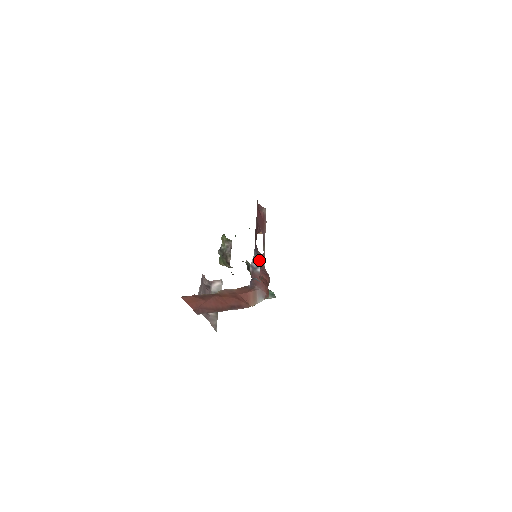
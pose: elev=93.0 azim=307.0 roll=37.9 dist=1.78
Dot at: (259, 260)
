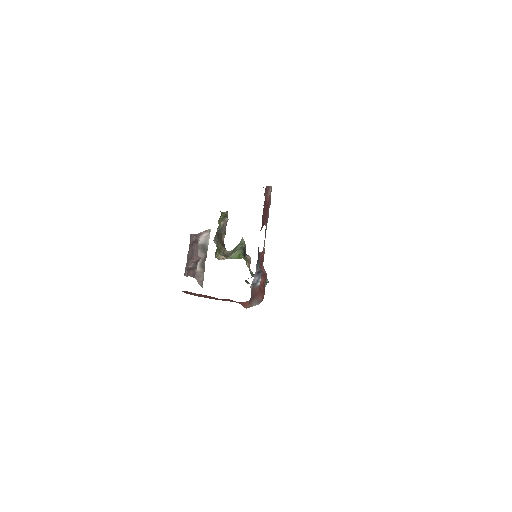
Dot at: (260, 273)
